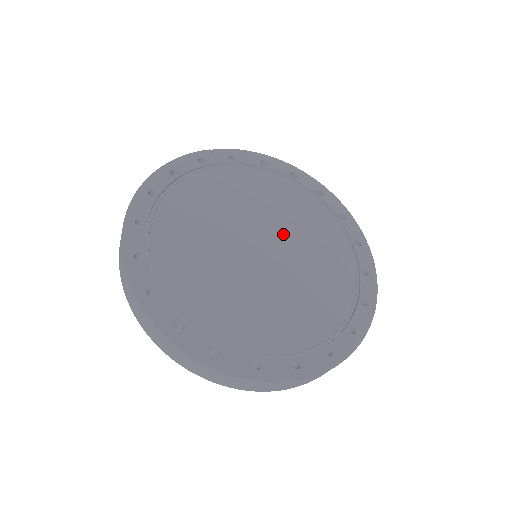
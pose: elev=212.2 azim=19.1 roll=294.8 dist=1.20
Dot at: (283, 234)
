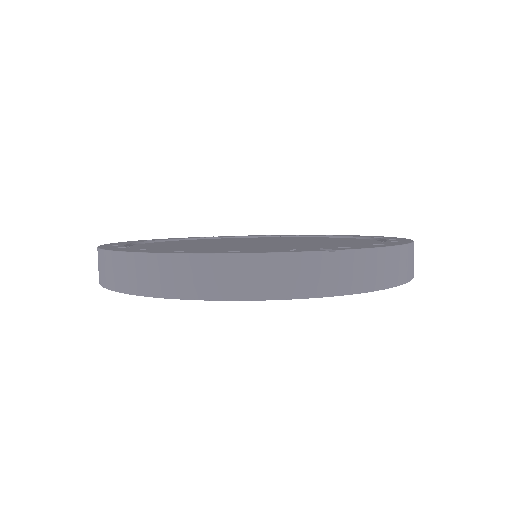
Dot at: occluded
